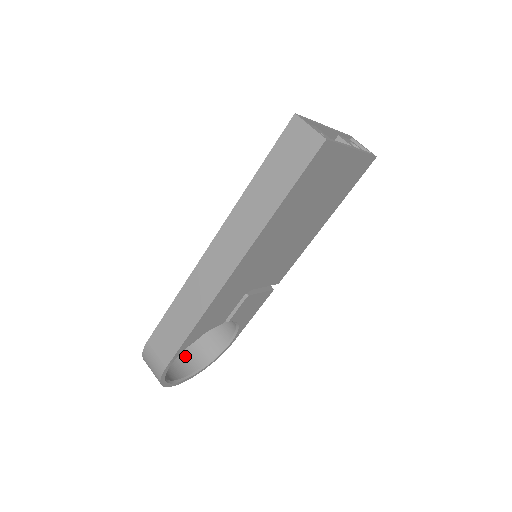
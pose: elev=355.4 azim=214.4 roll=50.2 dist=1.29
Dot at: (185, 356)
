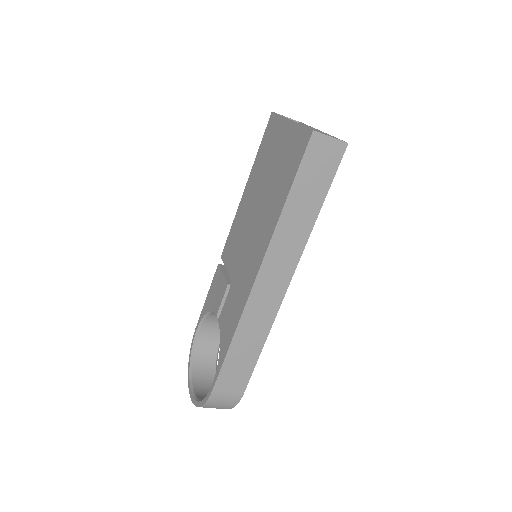
Dot at: (198, 375)
